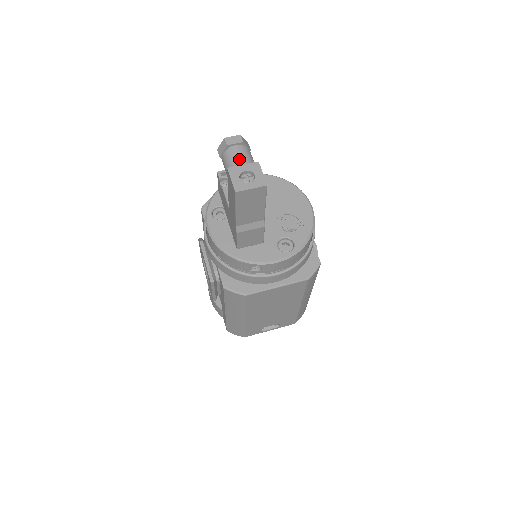
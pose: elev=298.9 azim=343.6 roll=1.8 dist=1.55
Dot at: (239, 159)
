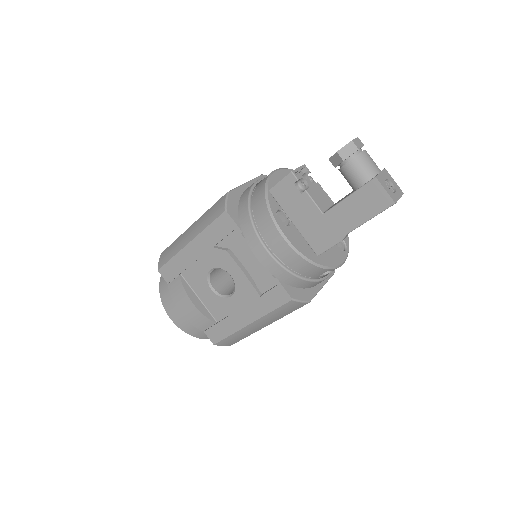
Dot at: (375, 166)
